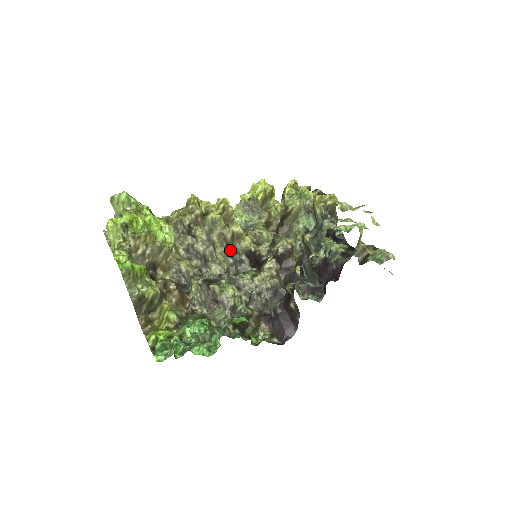
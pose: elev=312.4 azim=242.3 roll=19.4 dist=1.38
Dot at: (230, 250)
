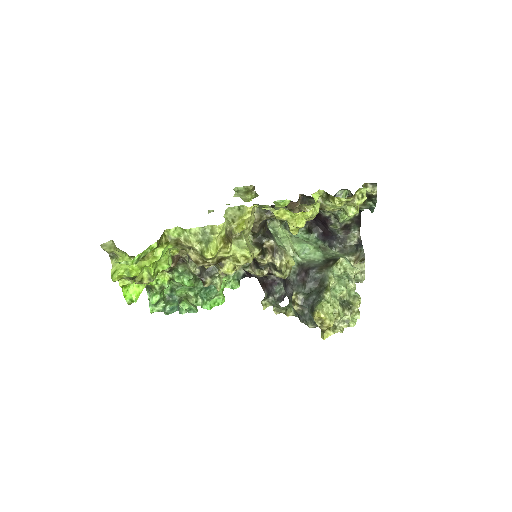
Dot at: occluded
